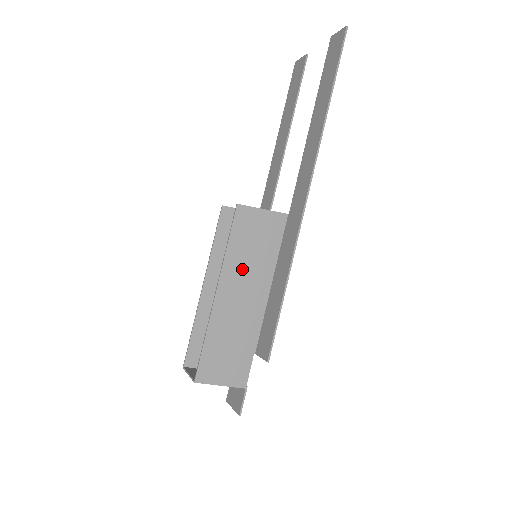
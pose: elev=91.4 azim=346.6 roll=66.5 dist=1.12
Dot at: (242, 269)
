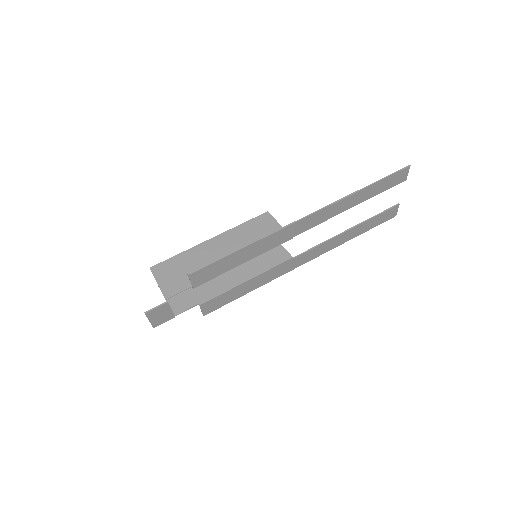
Dot at: (236, 240)
